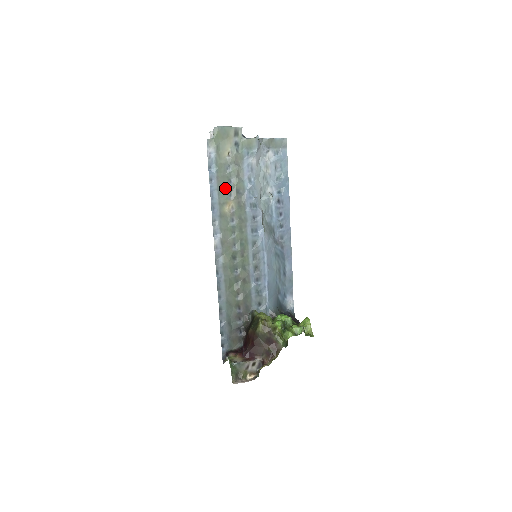
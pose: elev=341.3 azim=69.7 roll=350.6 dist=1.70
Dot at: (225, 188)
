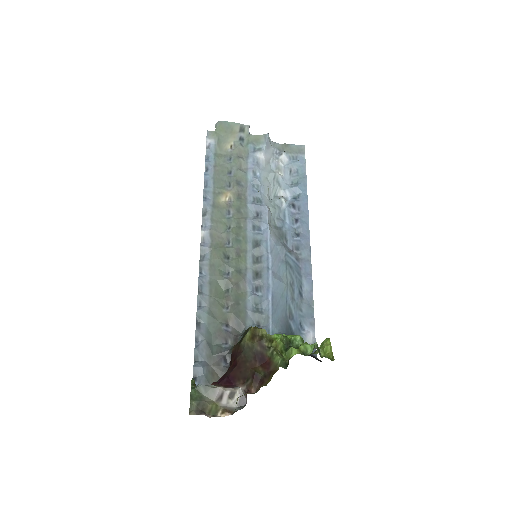
Dot at: (223, 178)
